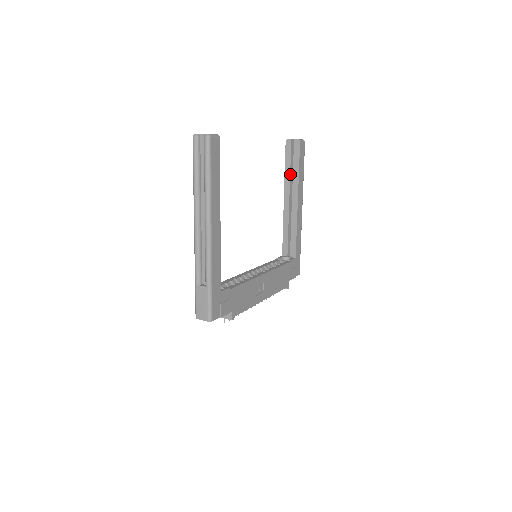
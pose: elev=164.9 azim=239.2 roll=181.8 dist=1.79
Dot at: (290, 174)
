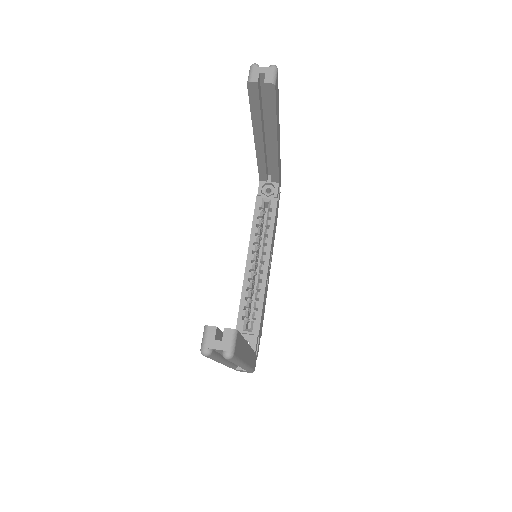
Dot at: (261, 118)
